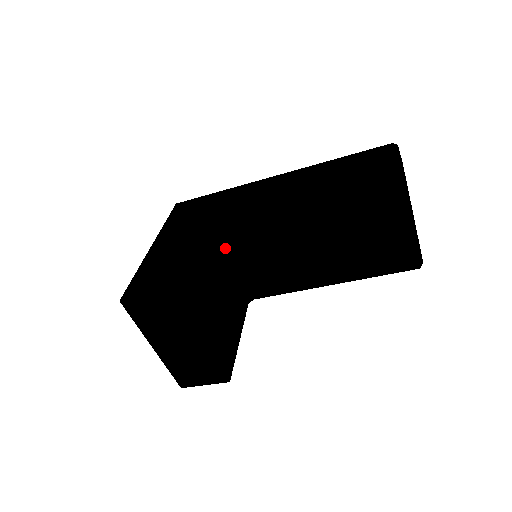
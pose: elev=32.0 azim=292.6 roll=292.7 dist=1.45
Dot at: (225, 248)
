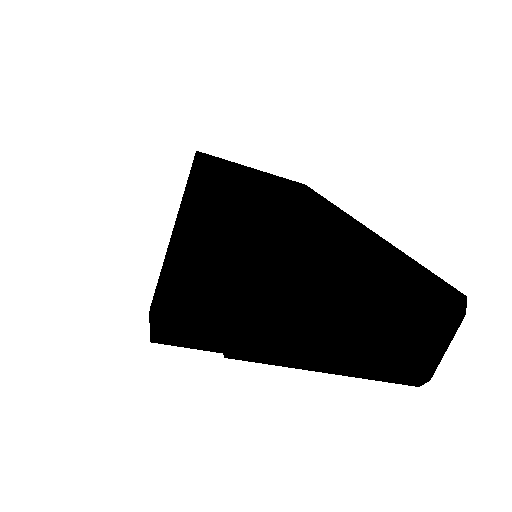
Dot at: occluded
